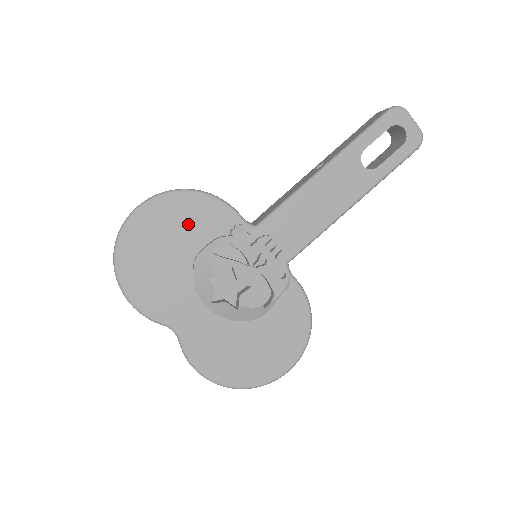
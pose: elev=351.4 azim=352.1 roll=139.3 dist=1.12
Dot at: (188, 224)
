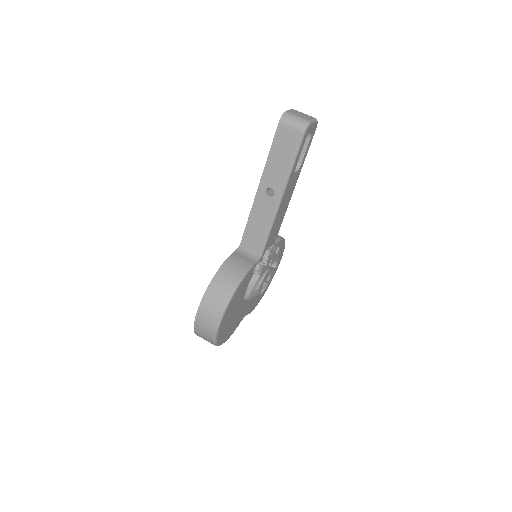
Dot at: (238, 298)
